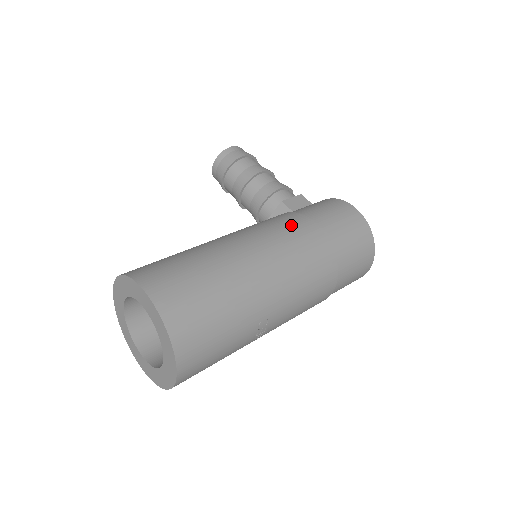
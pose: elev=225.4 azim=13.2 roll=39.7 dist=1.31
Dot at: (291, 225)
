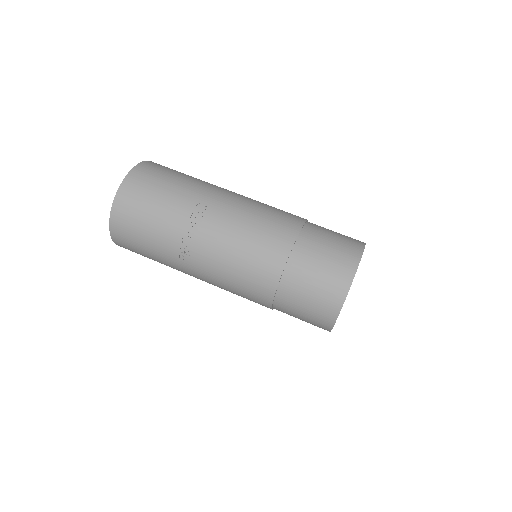
Dot at: occluded
